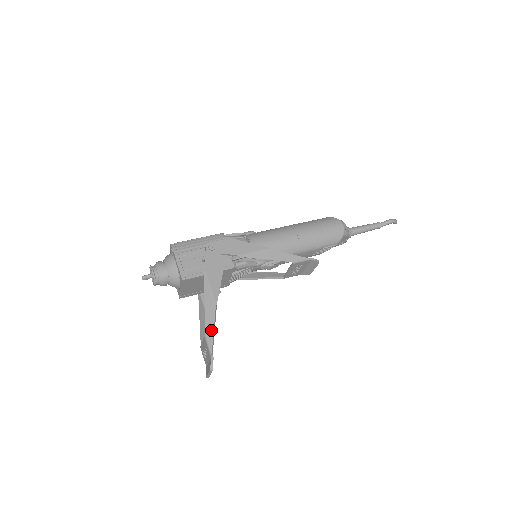
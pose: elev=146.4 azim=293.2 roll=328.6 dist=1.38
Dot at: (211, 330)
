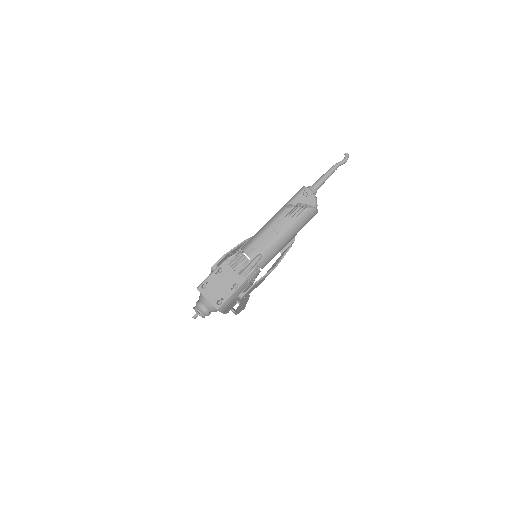
Dot at: (239, 312)
